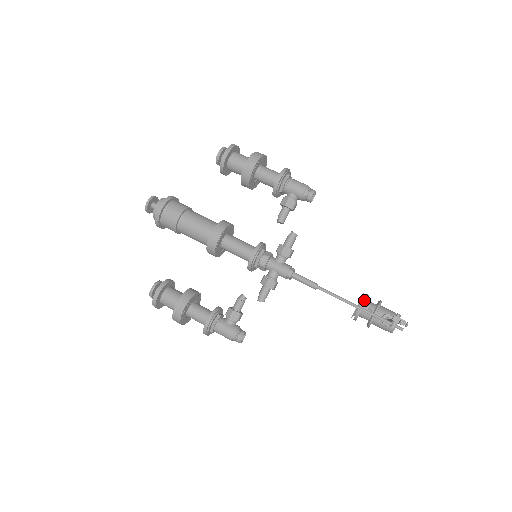
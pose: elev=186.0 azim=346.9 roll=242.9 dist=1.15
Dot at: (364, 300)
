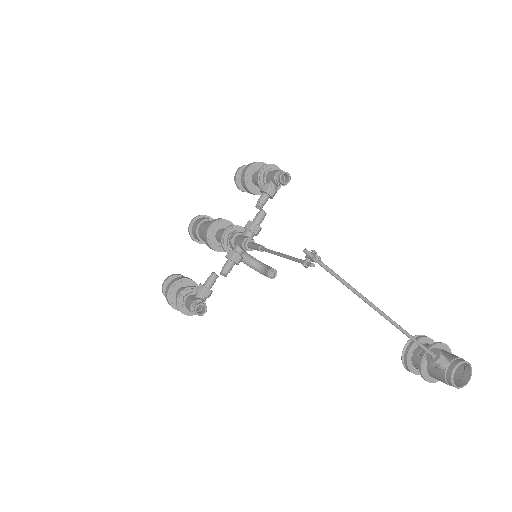
Dot at: (415, 338)
